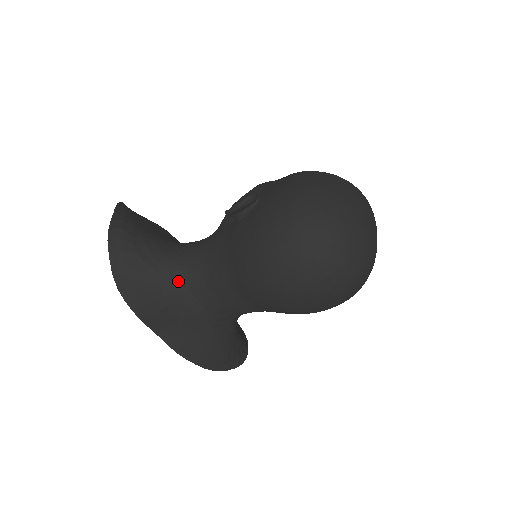
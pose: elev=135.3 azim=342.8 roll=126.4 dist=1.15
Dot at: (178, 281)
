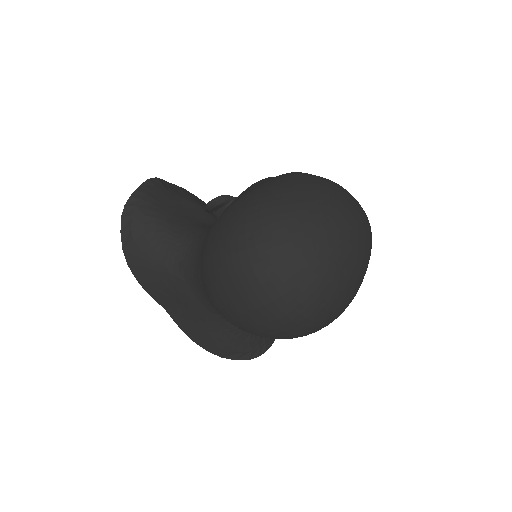
Dot at: (175, 267)
